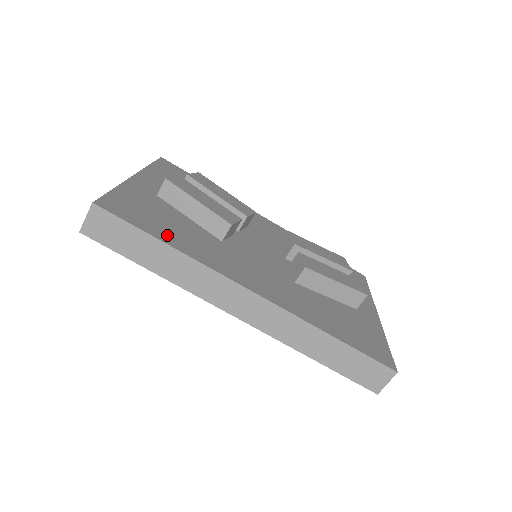
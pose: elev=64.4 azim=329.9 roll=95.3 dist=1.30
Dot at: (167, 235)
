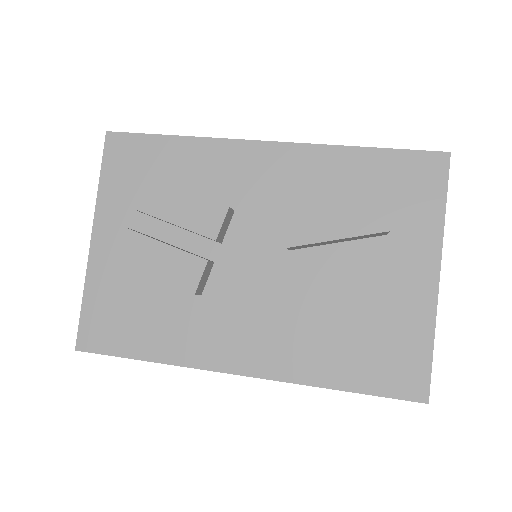
Dot at: (144, 343)
